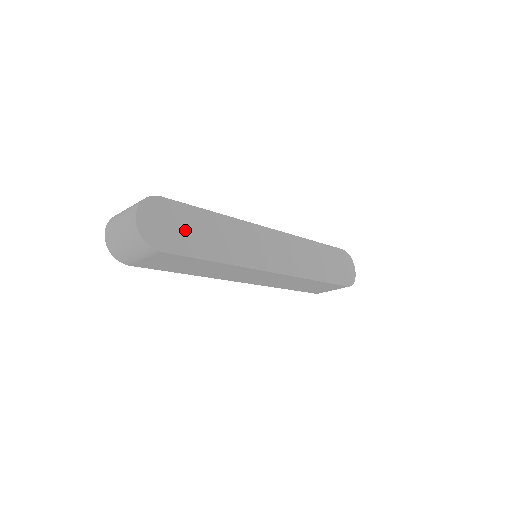
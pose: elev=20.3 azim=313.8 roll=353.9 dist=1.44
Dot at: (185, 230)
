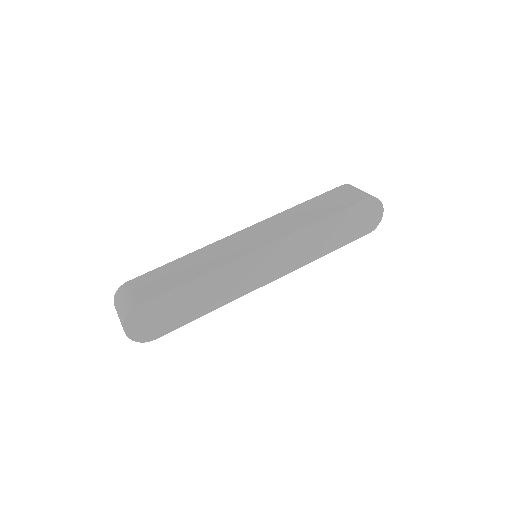
Dot at: (170, 312)
